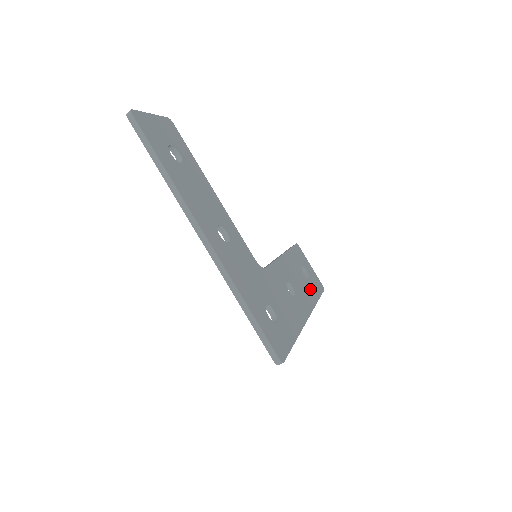
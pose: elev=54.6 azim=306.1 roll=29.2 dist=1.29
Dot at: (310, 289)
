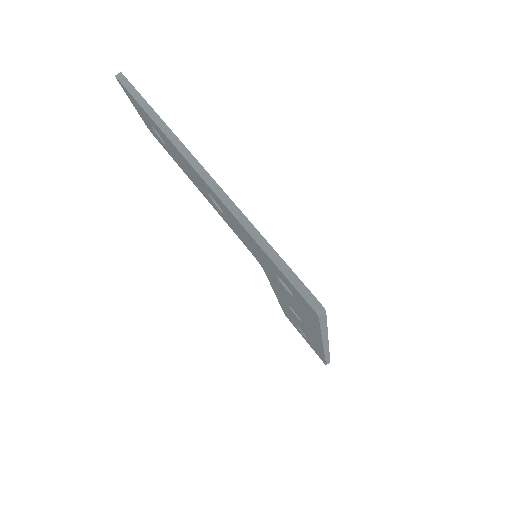
Dot at: occluded
